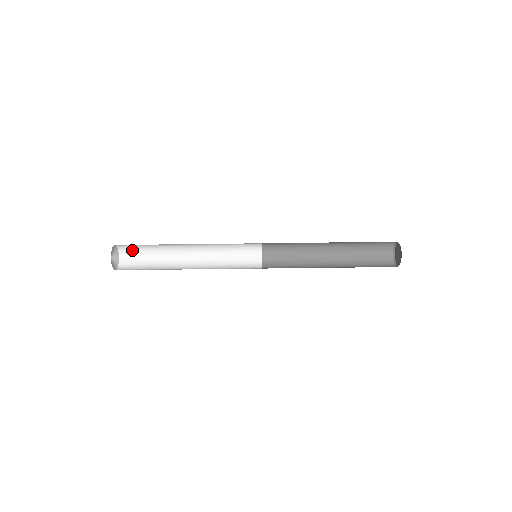
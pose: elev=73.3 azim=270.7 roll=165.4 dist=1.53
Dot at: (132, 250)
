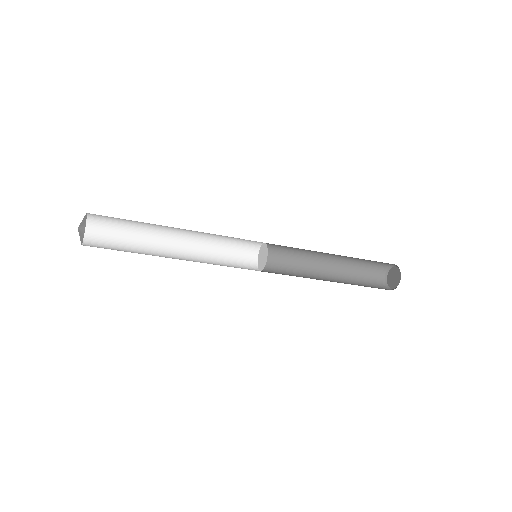
Dot at: (105, 225)
